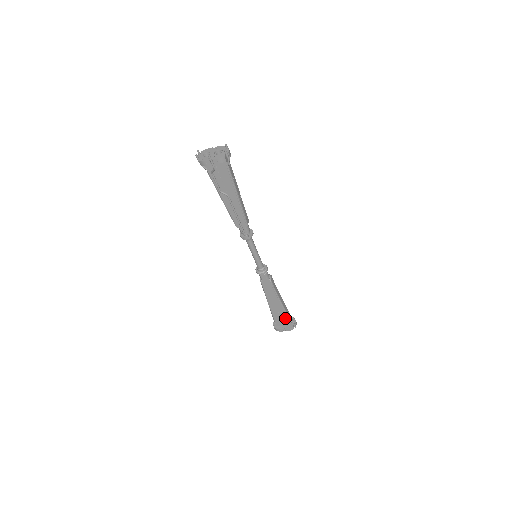
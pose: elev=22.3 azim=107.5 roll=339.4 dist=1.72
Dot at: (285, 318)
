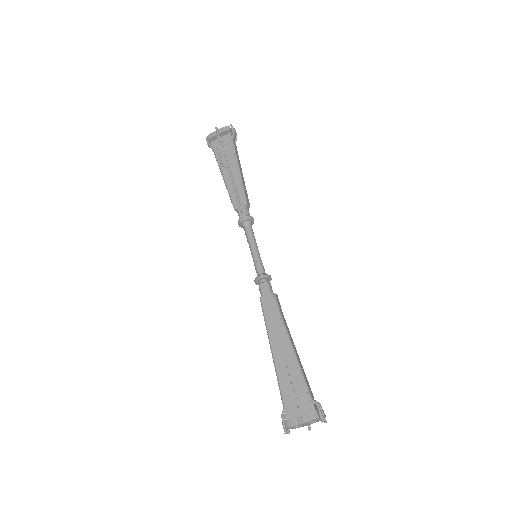
Dot at: (301, 391)
